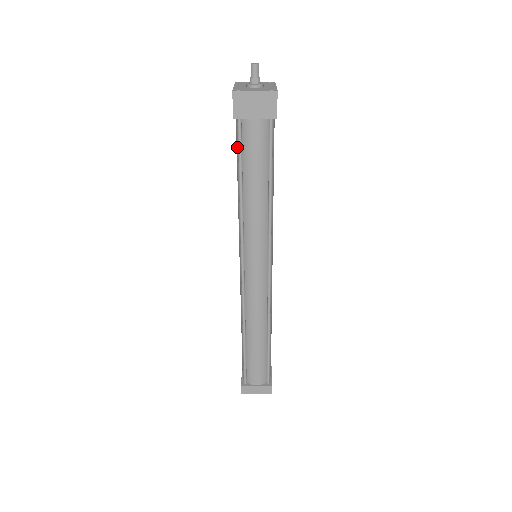
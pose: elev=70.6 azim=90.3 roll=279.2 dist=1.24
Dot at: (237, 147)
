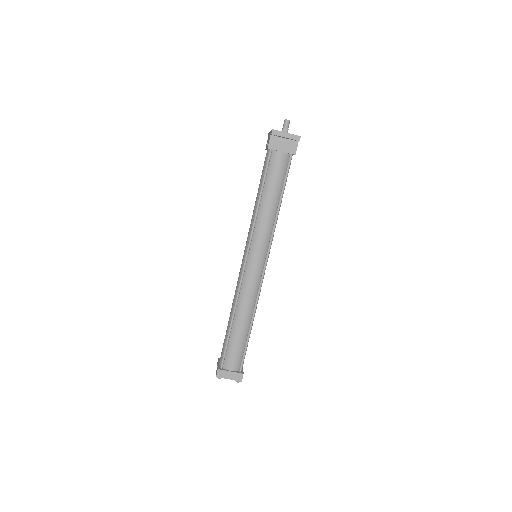
Dot at: (263, 170)
